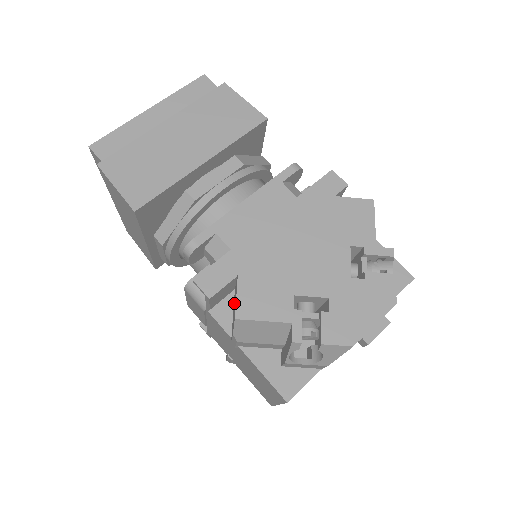
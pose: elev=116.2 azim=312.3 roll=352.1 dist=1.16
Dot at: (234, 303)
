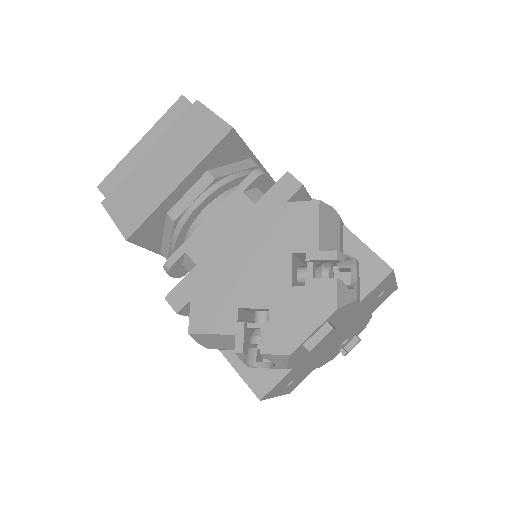
Dot at: occluded
